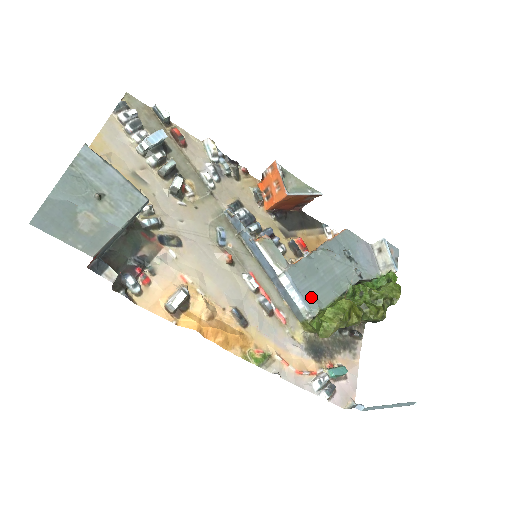
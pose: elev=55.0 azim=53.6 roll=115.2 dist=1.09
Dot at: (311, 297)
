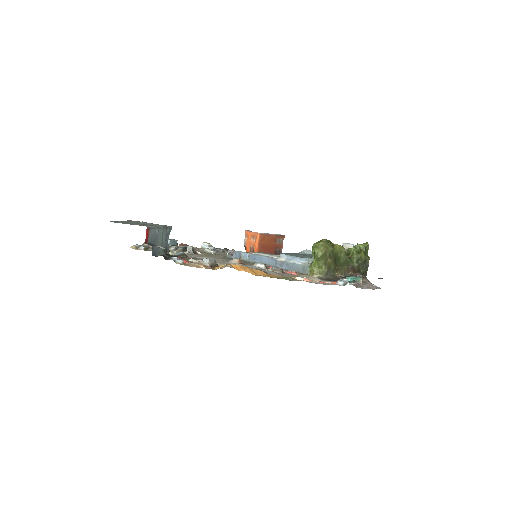
Dot at: occluded
